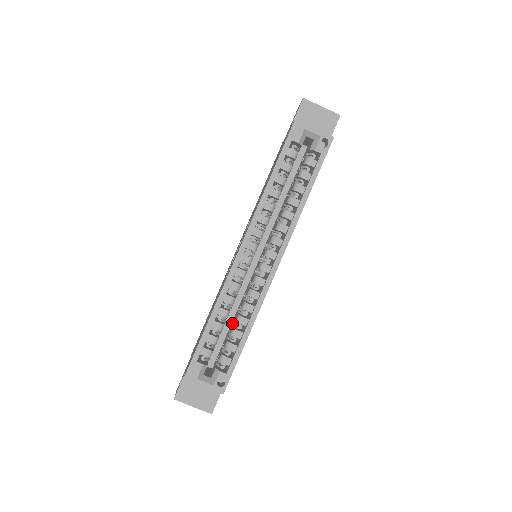
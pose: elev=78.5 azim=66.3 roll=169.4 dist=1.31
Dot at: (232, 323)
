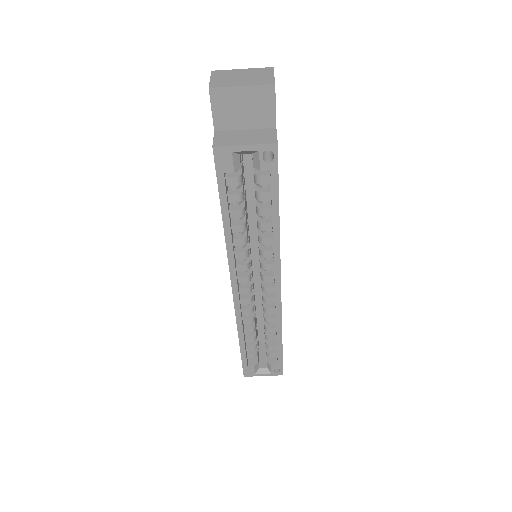
Dot at: occluded
